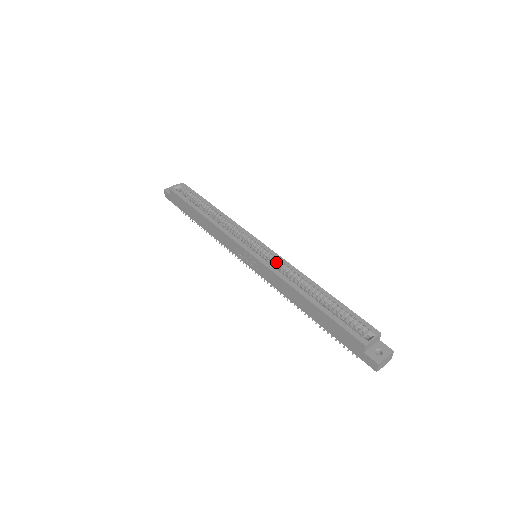
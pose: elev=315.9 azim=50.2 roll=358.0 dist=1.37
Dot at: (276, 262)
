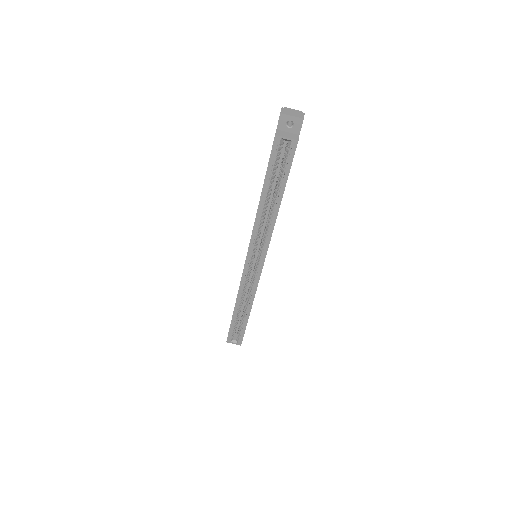
Dot at: (252, 280)
